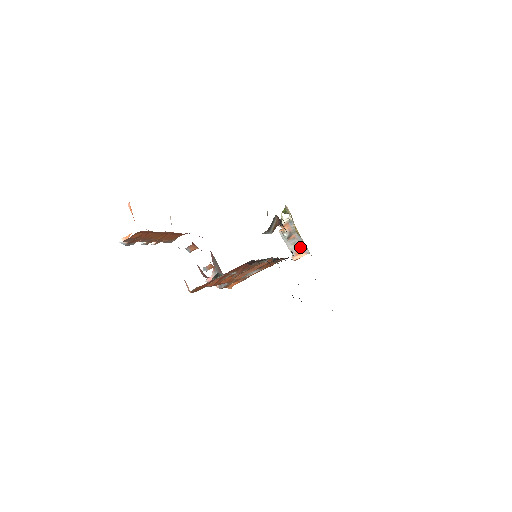
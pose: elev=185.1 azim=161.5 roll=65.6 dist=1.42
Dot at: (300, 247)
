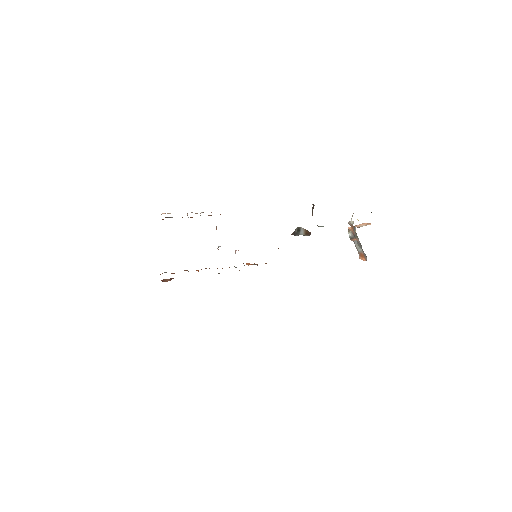
Dot at: (362, 251)
